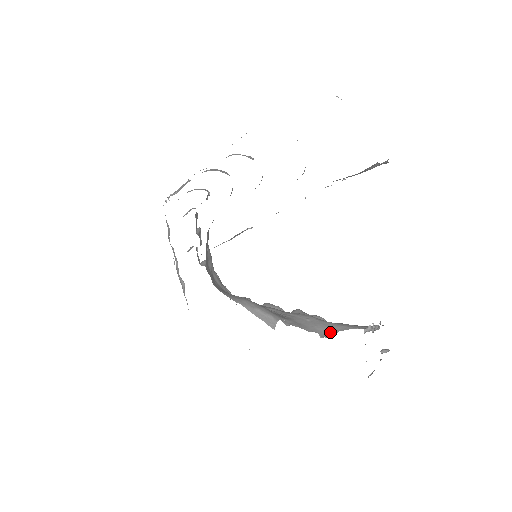
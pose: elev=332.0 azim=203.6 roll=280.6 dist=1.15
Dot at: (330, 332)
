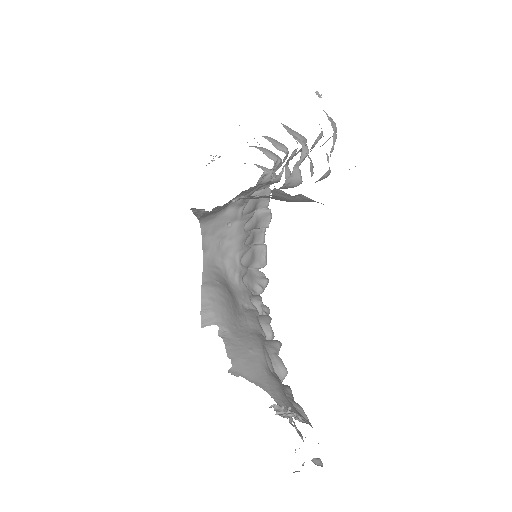
Dot at: (246, 375)
